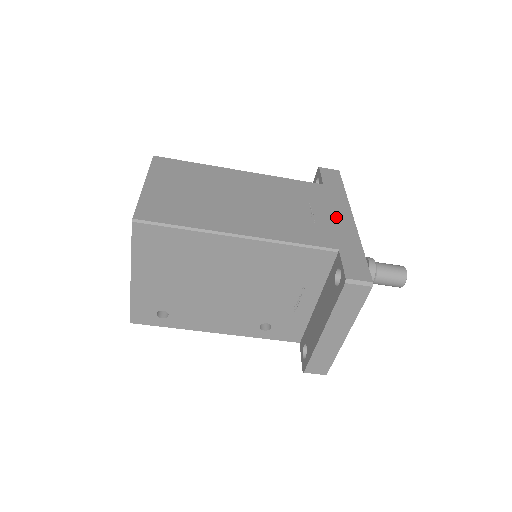
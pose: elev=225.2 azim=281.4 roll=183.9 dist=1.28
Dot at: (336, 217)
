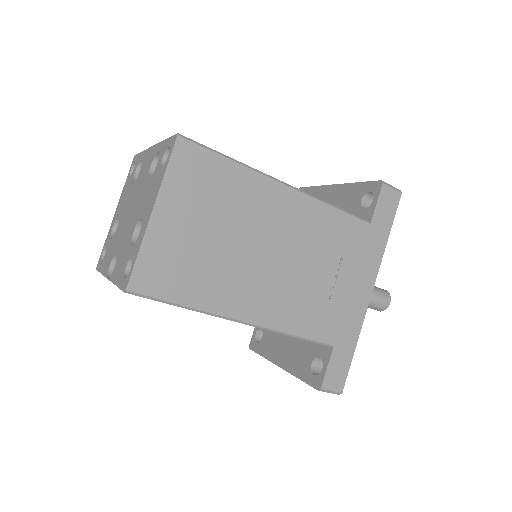
Dot at: (356, 291)
